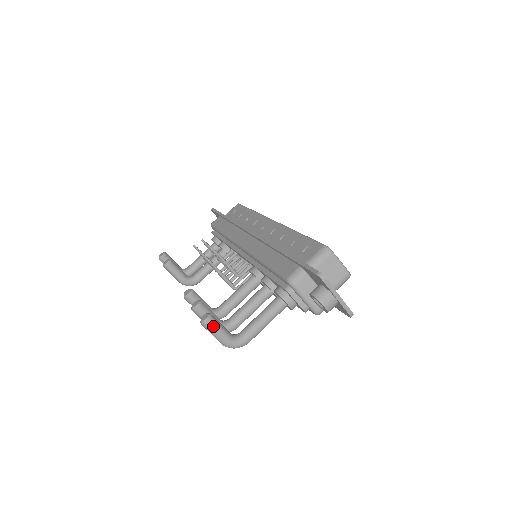
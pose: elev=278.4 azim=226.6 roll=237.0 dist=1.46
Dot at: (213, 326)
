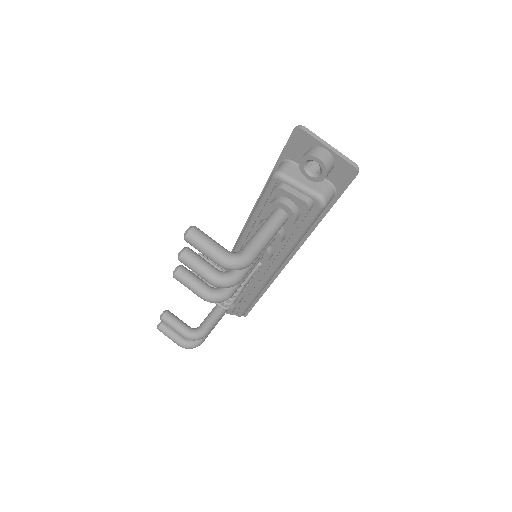
Dot at: (199, 234)
